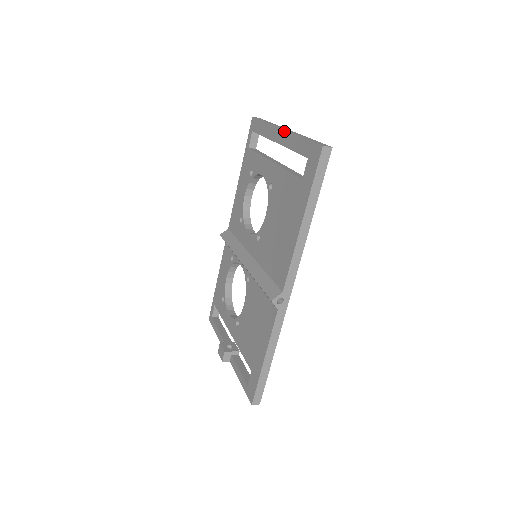
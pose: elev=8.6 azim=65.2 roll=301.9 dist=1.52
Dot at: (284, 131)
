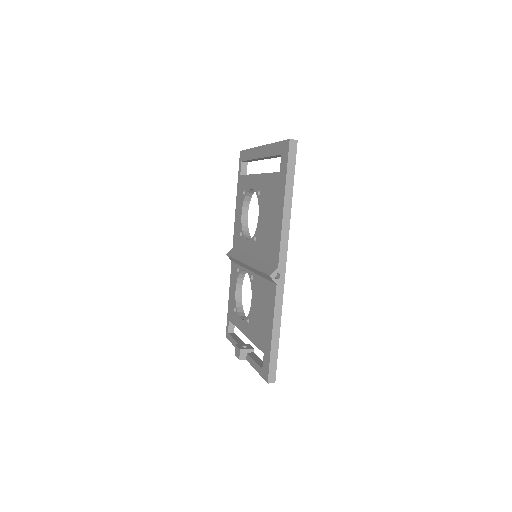
Dot at: (263, 146)
